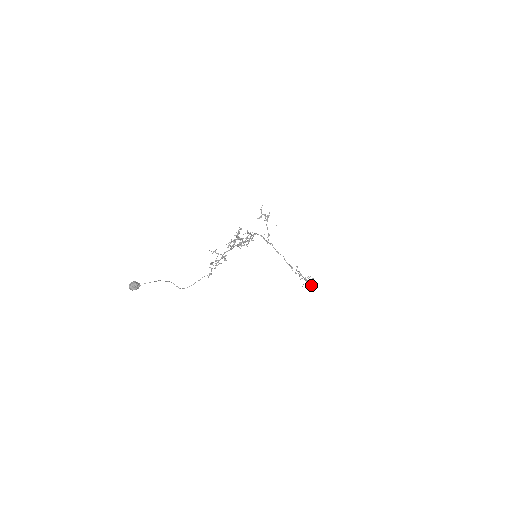
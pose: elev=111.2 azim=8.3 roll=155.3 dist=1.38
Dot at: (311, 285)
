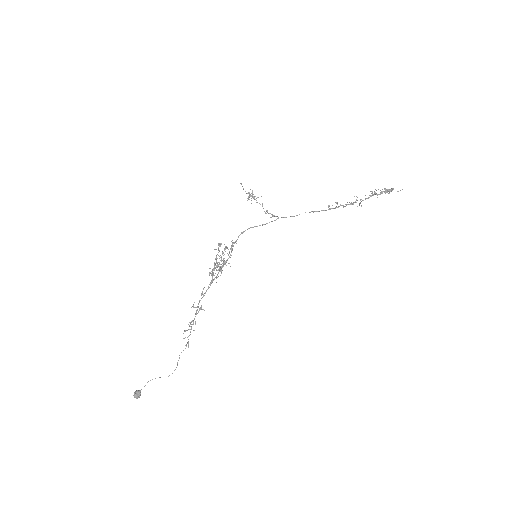
Dot at: (388, 191)
